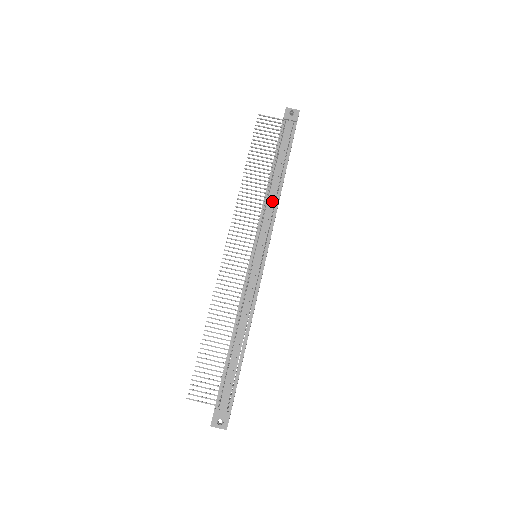
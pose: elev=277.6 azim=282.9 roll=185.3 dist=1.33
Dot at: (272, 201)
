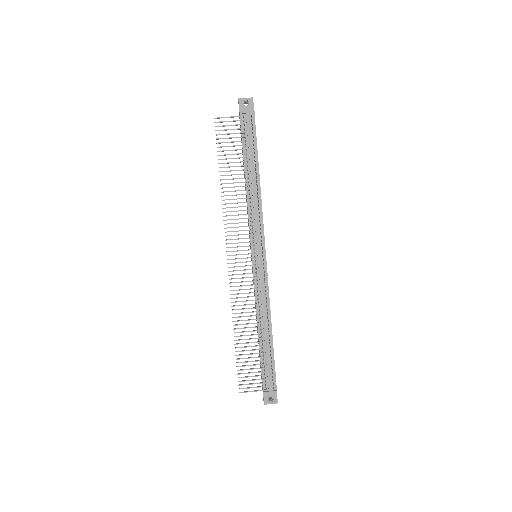
Dot at: (255, 203)
